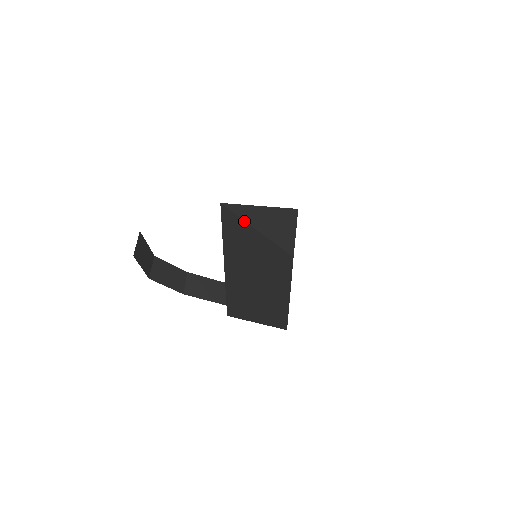
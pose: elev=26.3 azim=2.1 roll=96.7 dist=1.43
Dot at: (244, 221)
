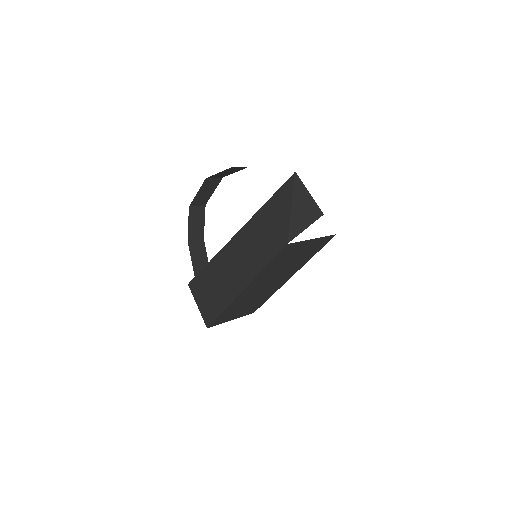
Dot at: (292, 194)
